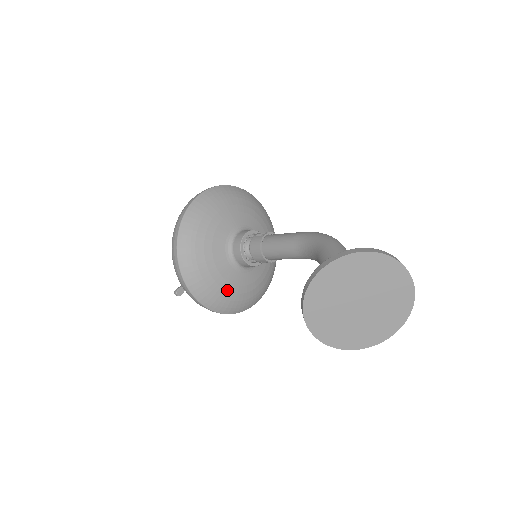
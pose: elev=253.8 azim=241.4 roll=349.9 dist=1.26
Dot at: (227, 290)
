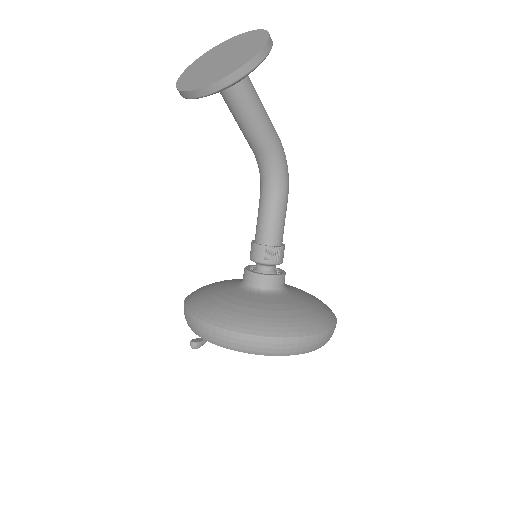
Dot at: (244, 306)
